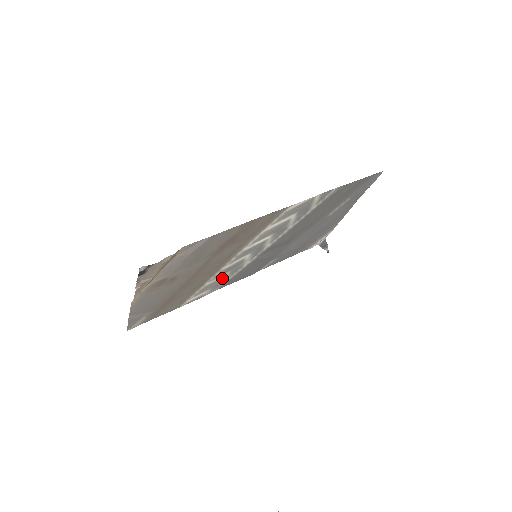
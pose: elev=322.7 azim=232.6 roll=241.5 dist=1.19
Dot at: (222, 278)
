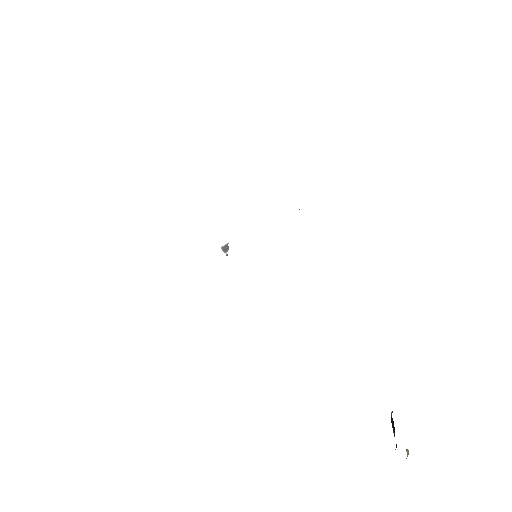
Dot at: occluded
